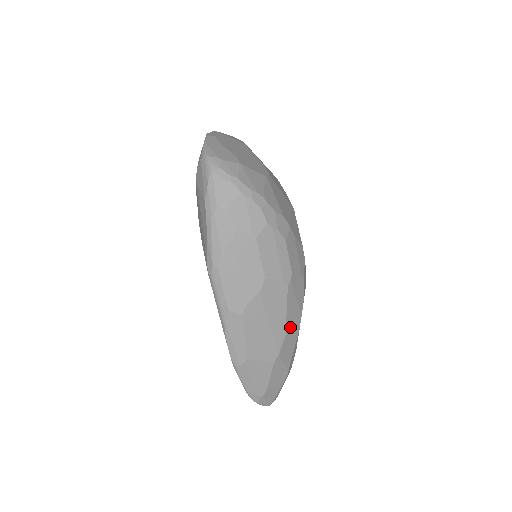
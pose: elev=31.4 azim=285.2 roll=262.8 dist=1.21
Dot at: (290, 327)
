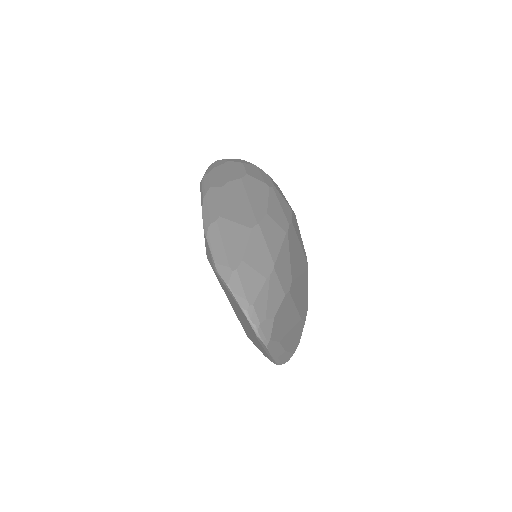
Dot at: (273, 216)
